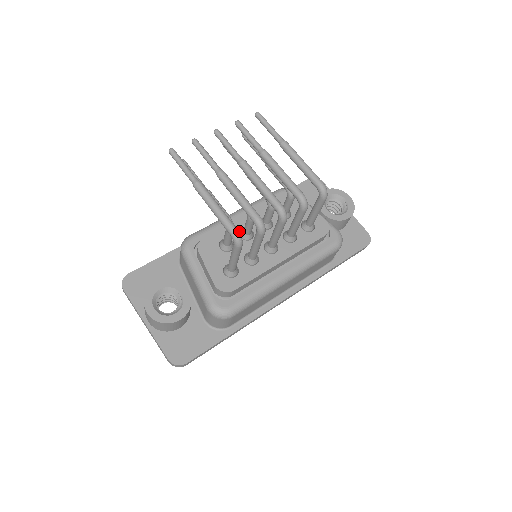
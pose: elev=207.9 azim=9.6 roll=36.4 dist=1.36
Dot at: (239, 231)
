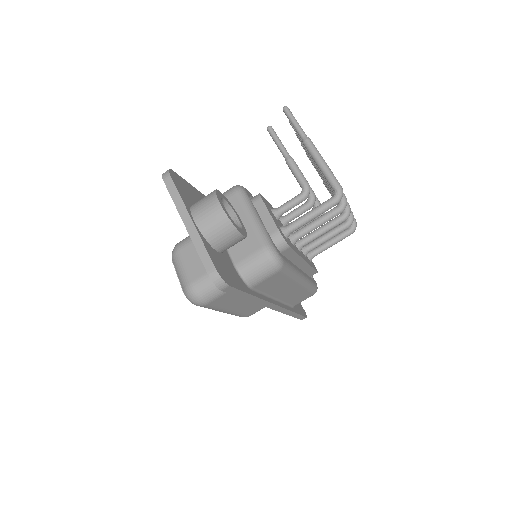
Dot at: occluded
